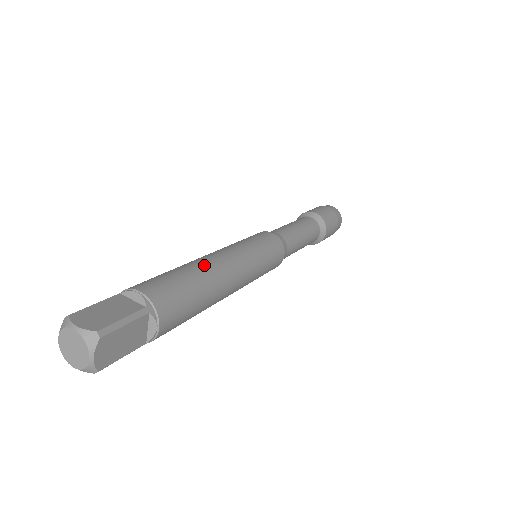
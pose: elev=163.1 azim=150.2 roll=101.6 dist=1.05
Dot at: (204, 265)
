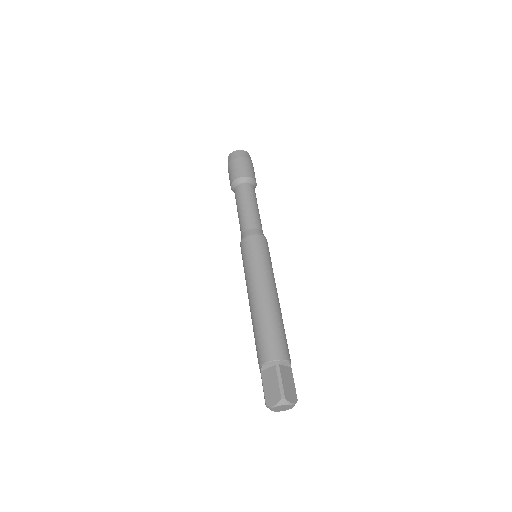
Dot at: (280, 310)
